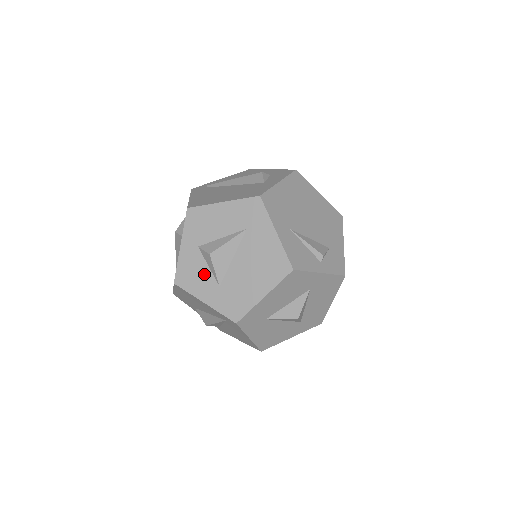
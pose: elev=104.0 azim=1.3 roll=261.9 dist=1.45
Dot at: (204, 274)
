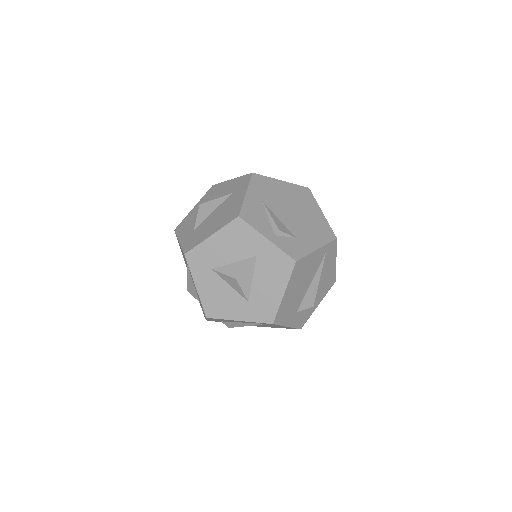
Dot at: (192, 223)
